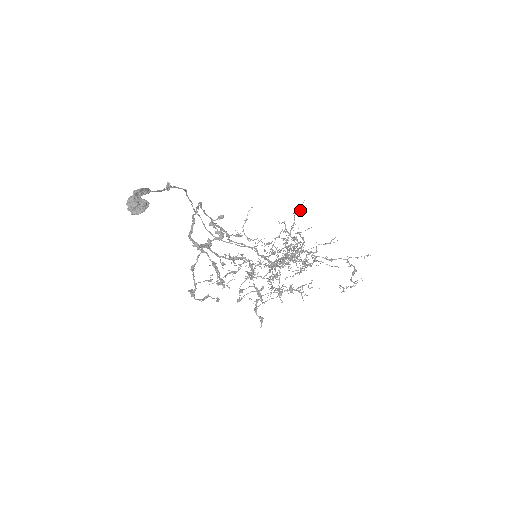
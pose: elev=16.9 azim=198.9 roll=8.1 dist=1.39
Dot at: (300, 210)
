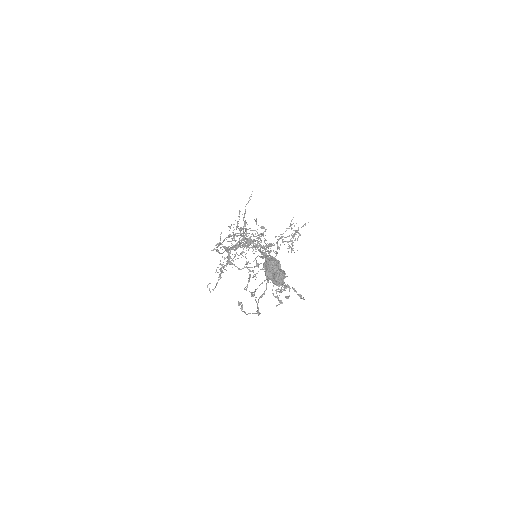
Dot at: (249, 200)
